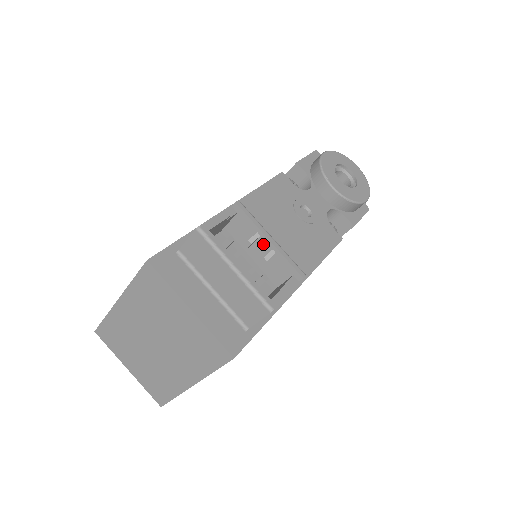
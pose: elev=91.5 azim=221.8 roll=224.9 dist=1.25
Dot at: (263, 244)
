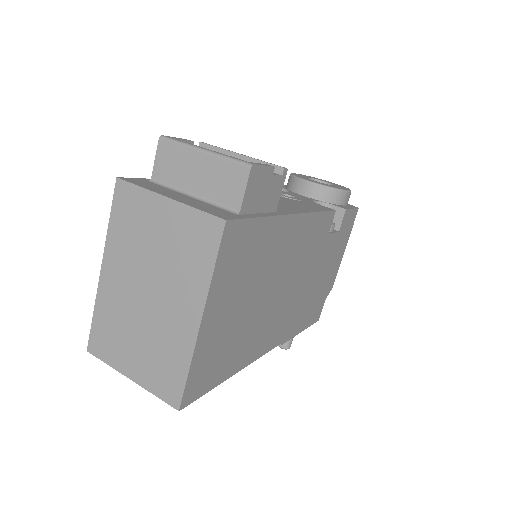
Dot at: occluded
